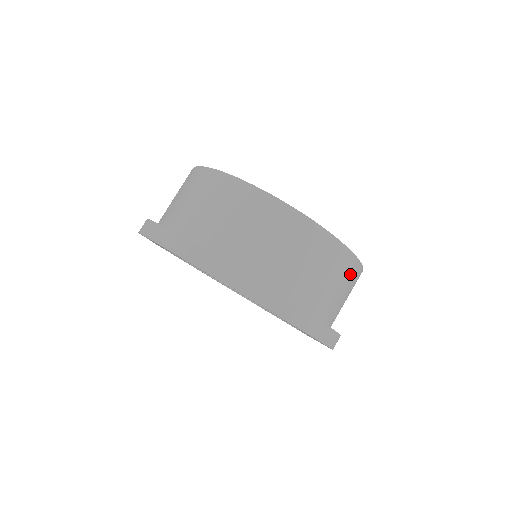
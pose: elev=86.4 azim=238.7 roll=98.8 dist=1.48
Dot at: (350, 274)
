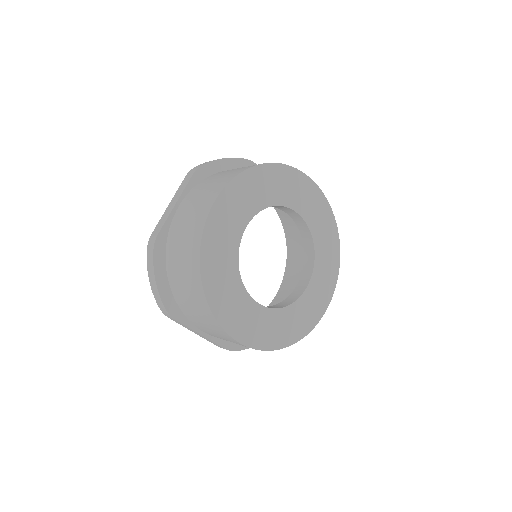
Dot at: occluded
